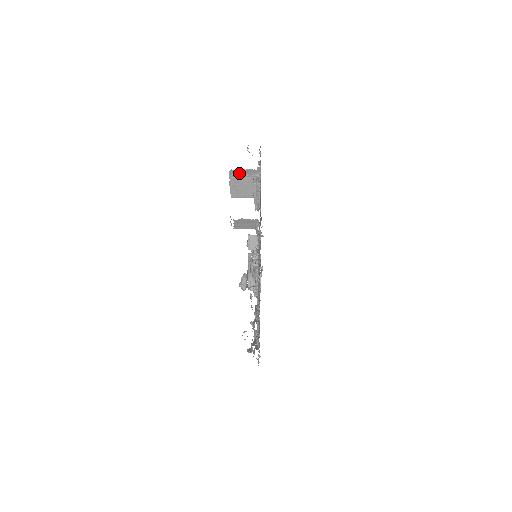
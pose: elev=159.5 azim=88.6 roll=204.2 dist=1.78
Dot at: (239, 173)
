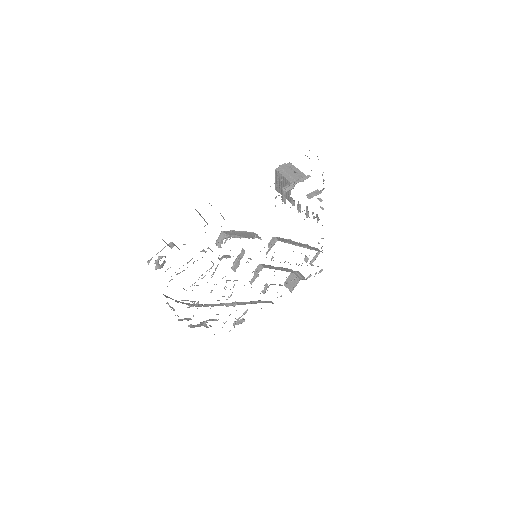
Dot at: (288, 170)
